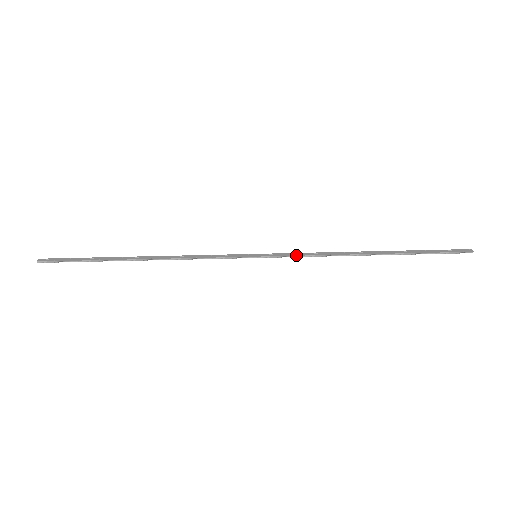
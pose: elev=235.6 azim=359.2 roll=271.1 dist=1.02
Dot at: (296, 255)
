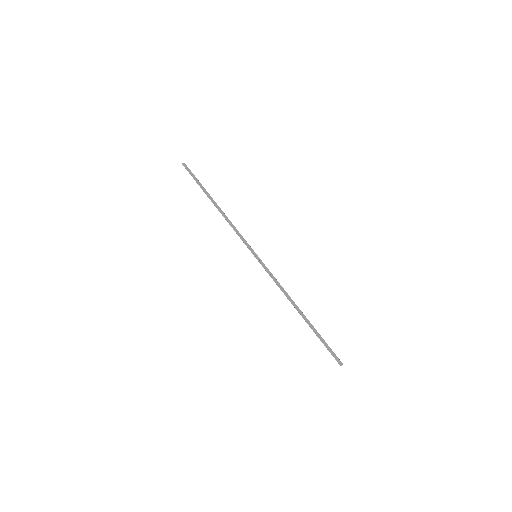
Dot at: (270, 275)
